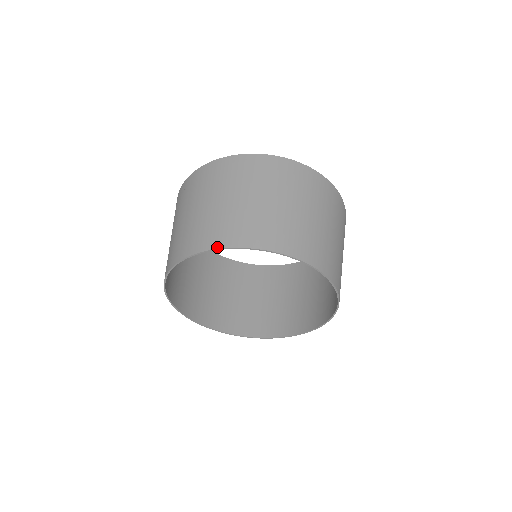
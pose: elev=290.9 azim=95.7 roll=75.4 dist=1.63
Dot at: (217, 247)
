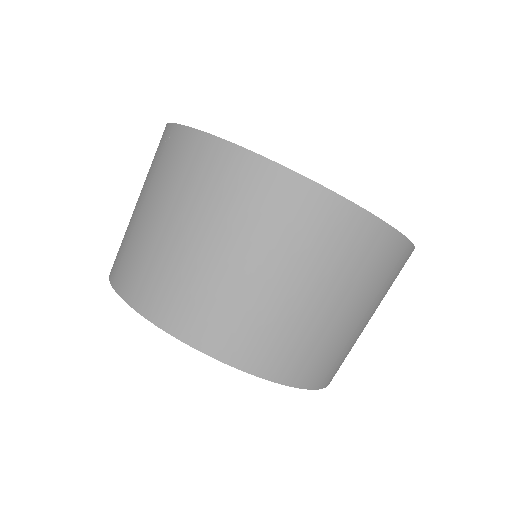
Dot at: (158, 324)
